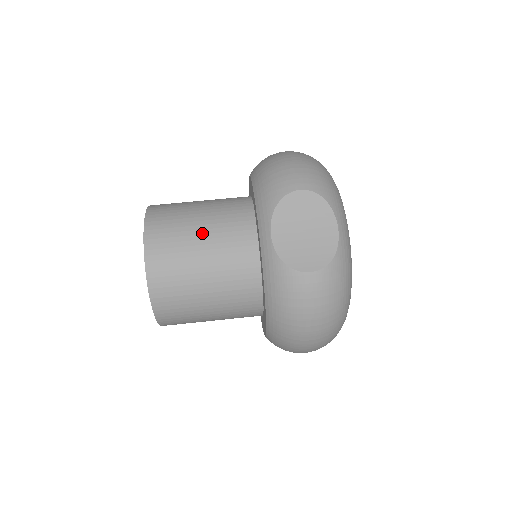
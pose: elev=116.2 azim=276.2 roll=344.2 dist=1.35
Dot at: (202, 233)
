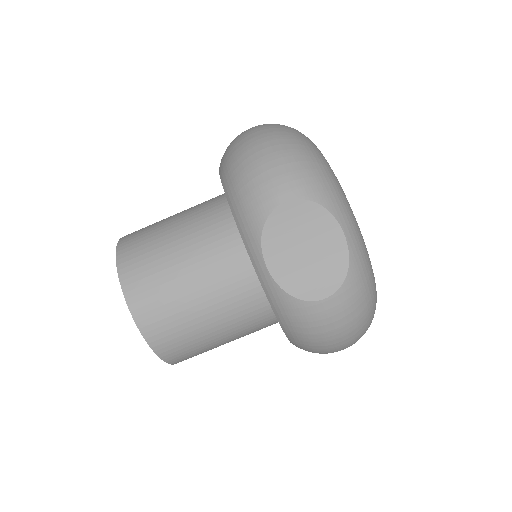
Dot at: (187, 272)
